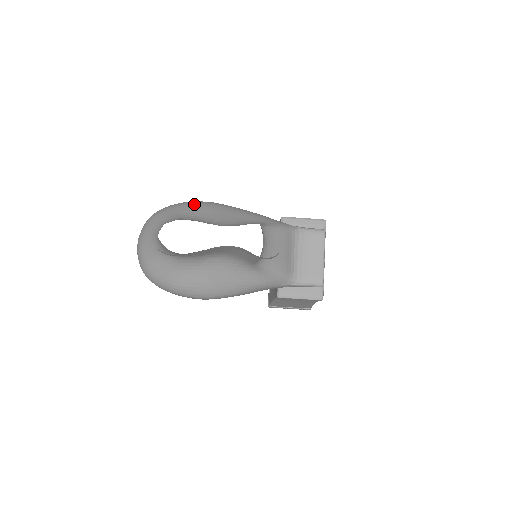
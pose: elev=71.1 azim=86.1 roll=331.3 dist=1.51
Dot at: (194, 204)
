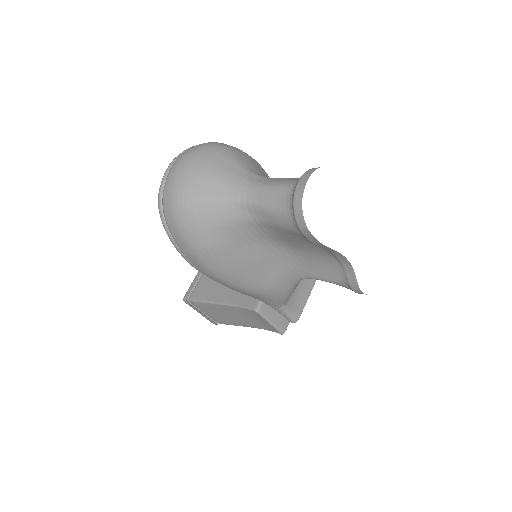
Dot at: occluded
